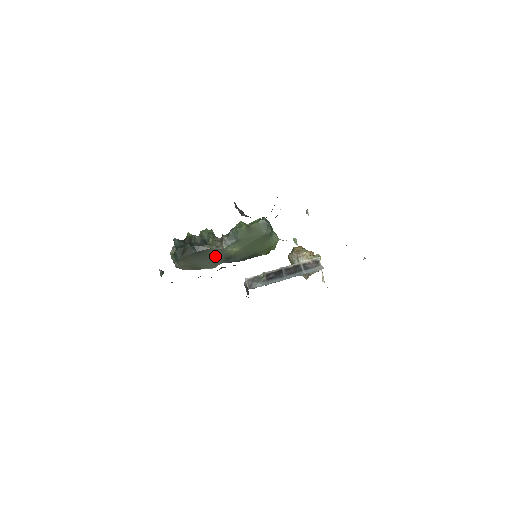
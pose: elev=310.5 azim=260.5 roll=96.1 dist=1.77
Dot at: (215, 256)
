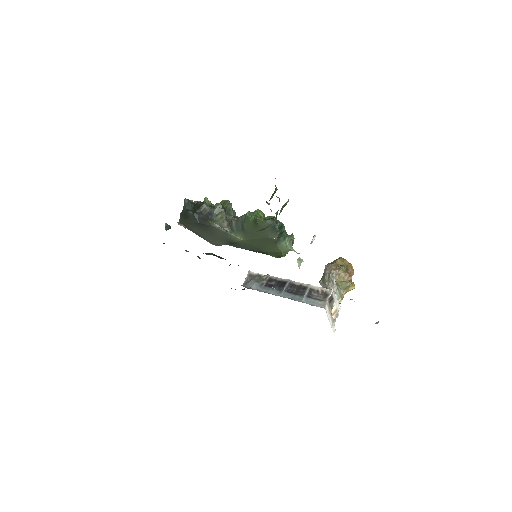
Dot at: (218, 235)
